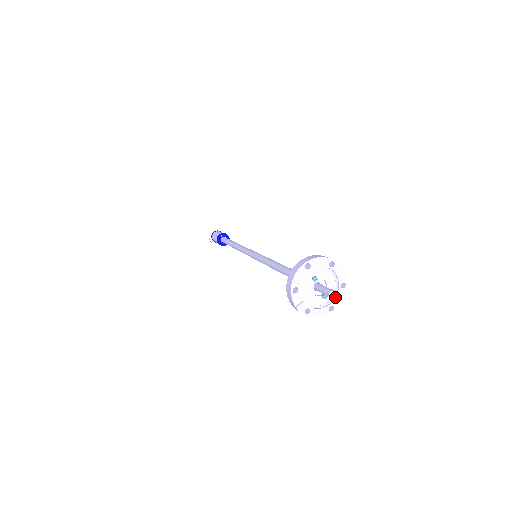
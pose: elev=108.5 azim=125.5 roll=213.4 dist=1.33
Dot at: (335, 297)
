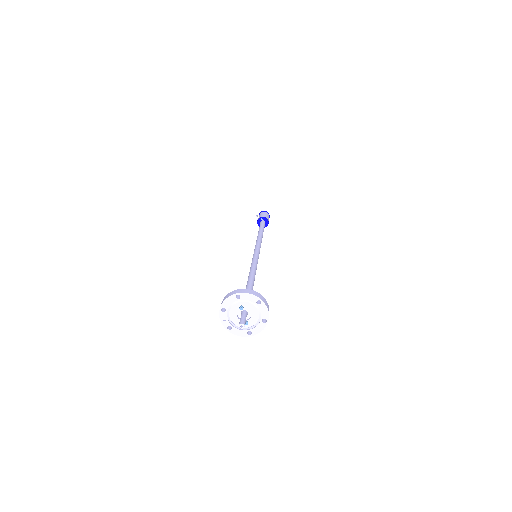
Dot at: (255, 326)
